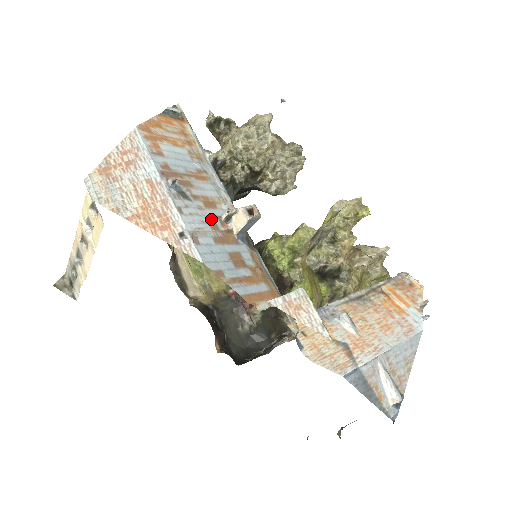
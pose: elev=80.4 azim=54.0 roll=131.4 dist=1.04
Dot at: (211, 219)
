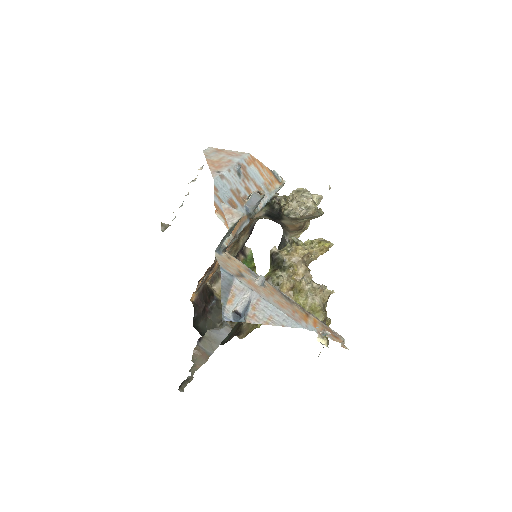
Dot at: (241, 190)
